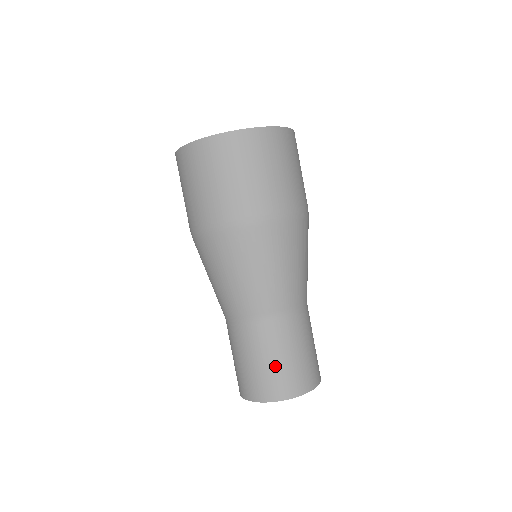
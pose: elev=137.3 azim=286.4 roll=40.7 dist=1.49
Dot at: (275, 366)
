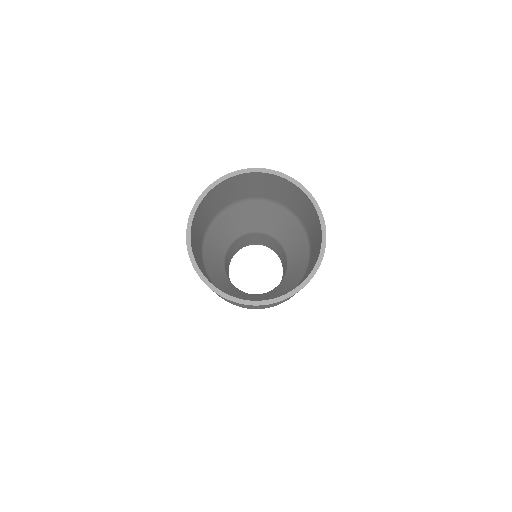
Dot at: occluded
